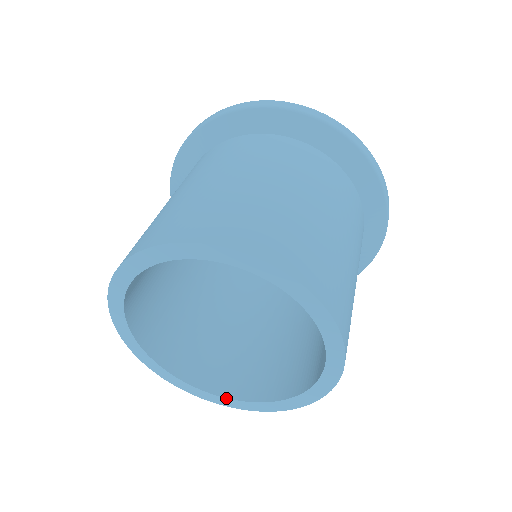
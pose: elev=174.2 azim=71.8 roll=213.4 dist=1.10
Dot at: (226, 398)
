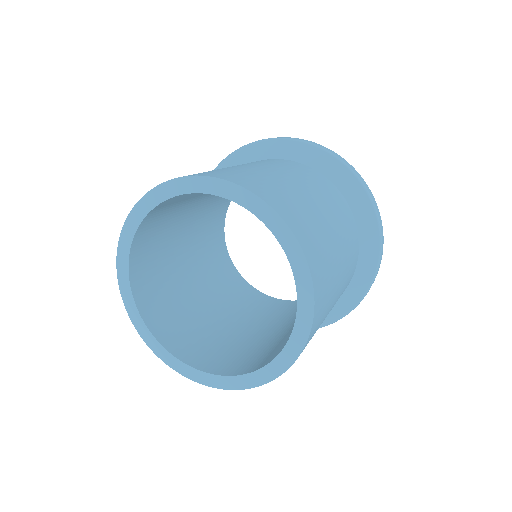
Dot at: (240, 375)
